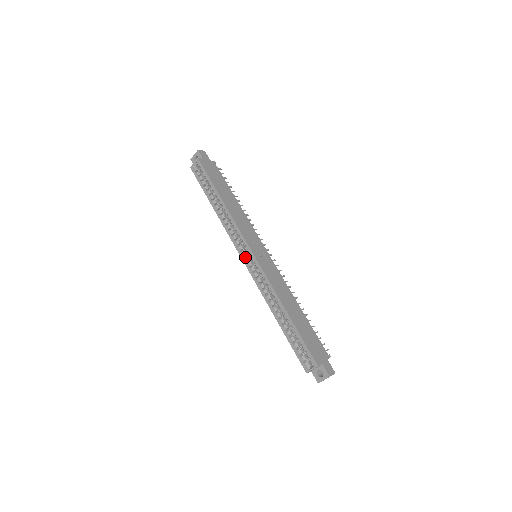
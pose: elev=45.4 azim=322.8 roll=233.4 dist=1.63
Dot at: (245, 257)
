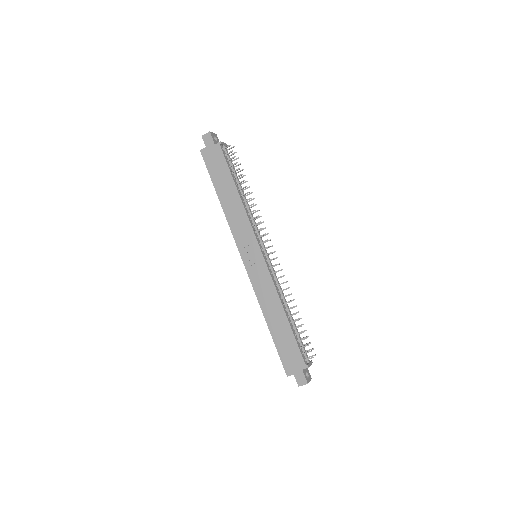
Dot at: occluded
